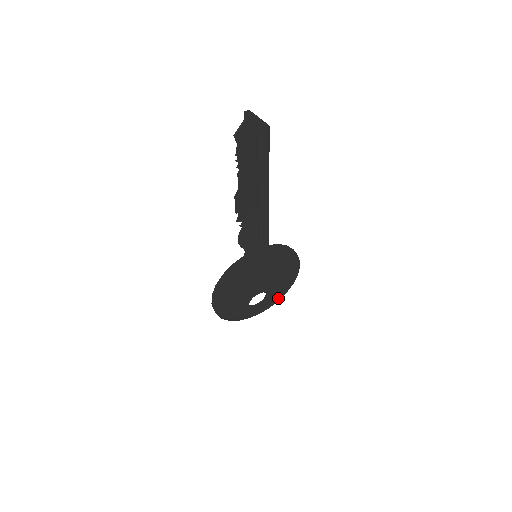
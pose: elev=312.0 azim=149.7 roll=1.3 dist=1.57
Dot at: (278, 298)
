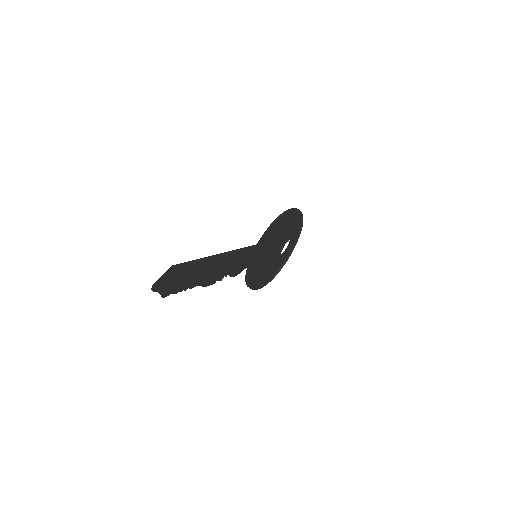
Dot at: (300, 226)
